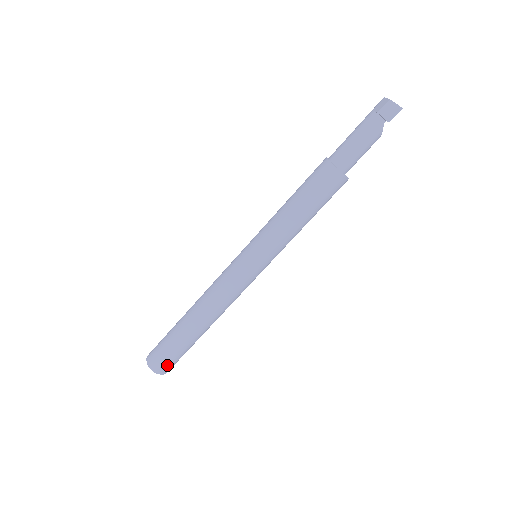
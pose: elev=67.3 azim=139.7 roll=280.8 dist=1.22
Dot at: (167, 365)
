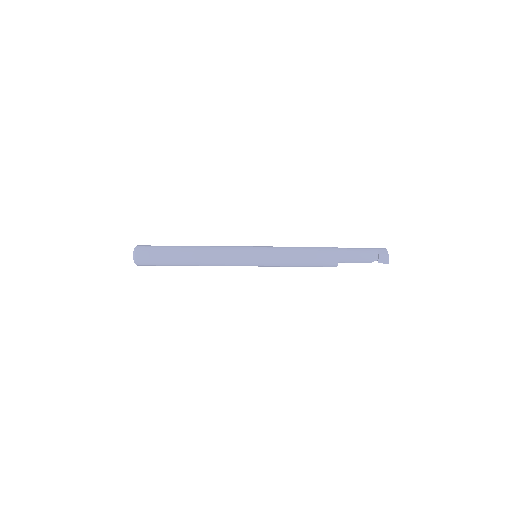
Dot at: (146, 263)
